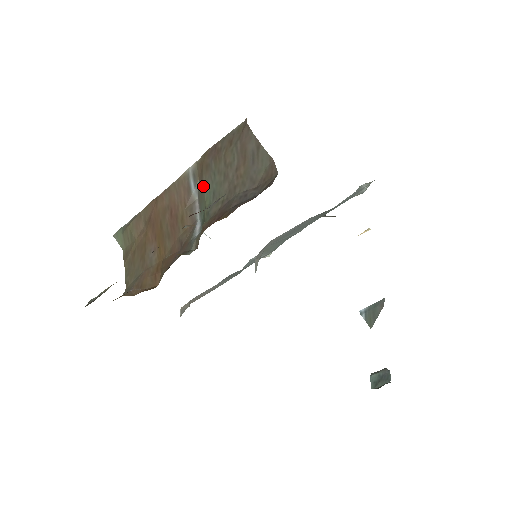
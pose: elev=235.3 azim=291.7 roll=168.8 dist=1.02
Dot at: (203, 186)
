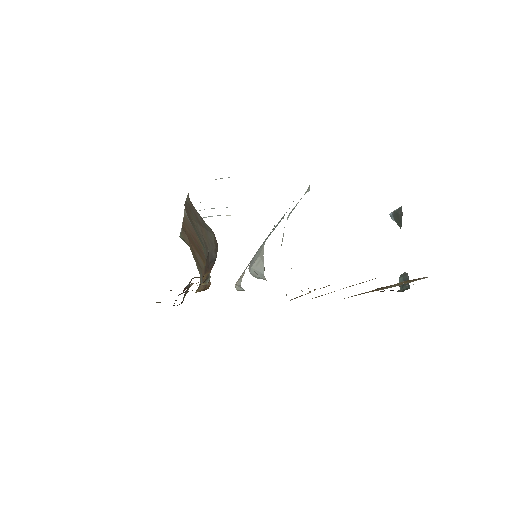
Dot at: (195, 231)
